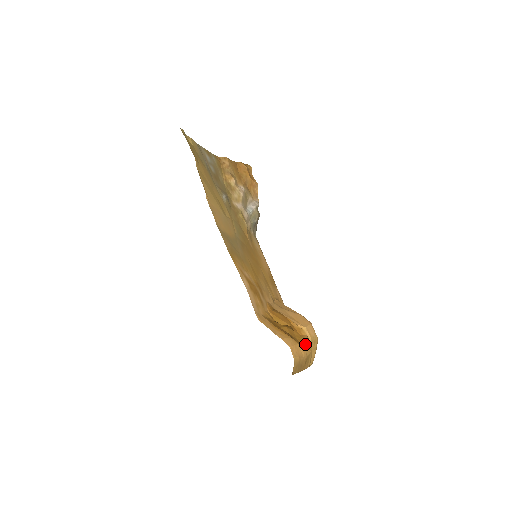
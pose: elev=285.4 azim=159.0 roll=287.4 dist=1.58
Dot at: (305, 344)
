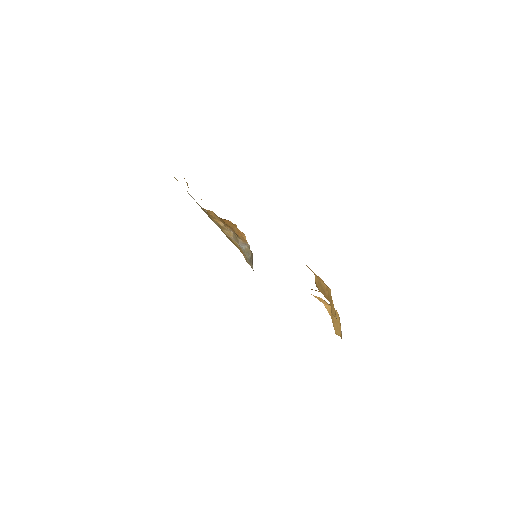
Dot at: occluded
